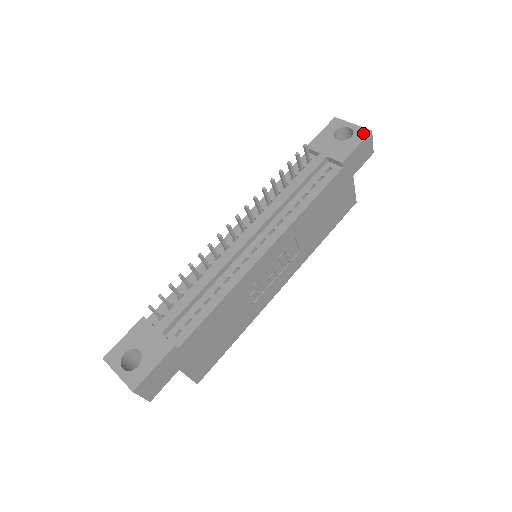
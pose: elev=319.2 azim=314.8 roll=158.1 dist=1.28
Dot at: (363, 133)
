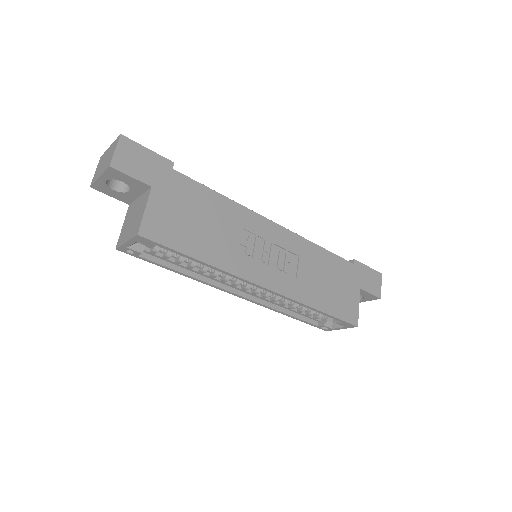
Dot at: occluded
